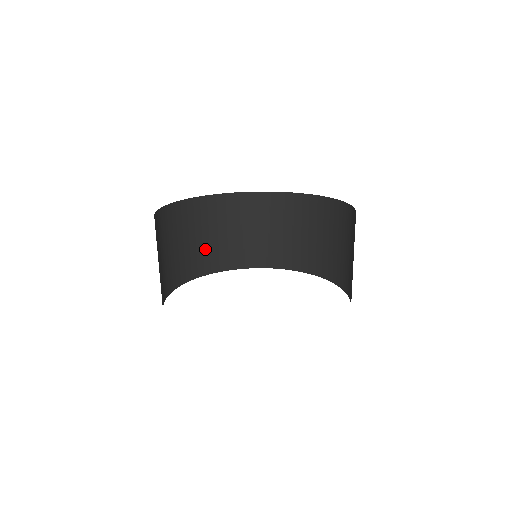
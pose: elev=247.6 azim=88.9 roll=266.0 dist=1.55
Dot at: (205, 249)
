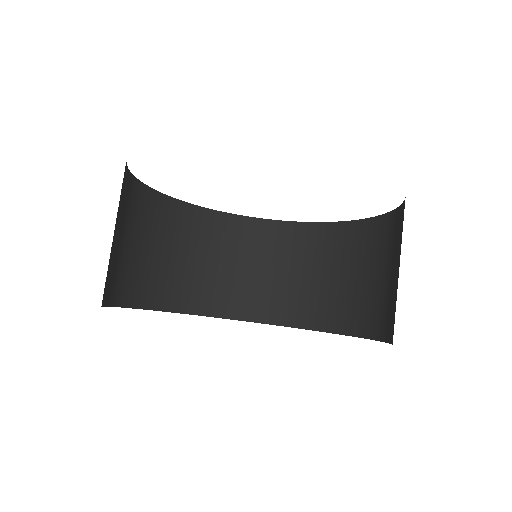
Dot at: (173, 273)
